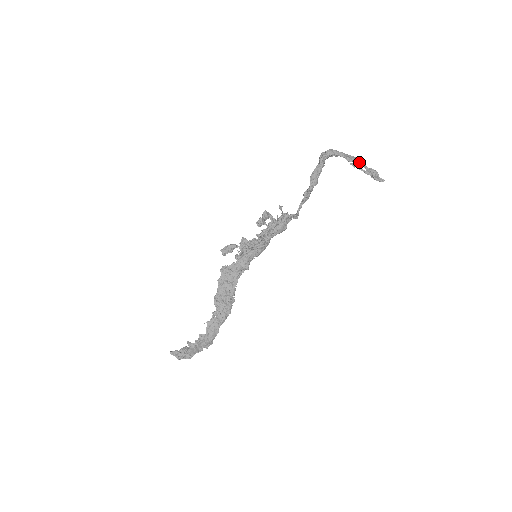
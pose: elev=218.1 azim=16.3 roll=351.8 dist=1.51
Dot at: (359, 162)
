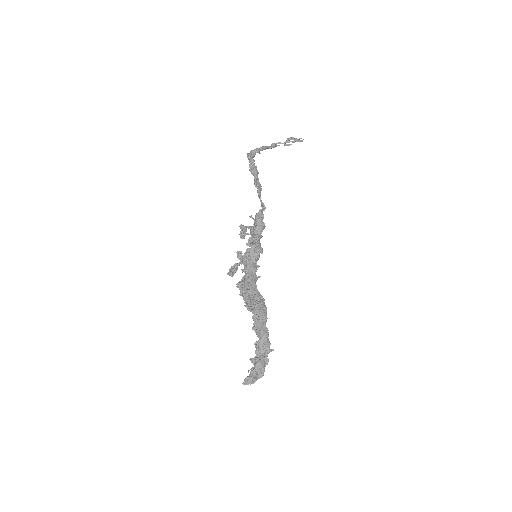
Dot at: (278, 145)
